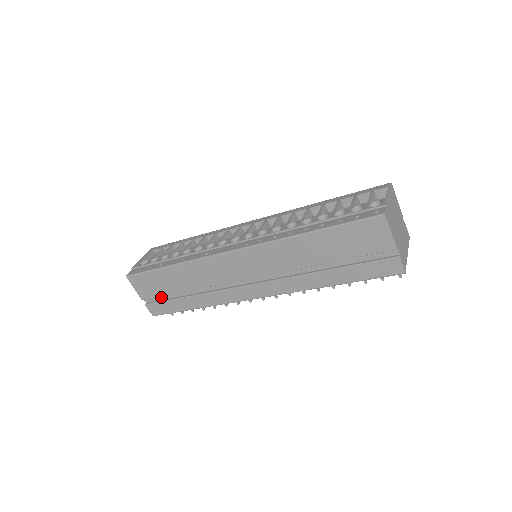
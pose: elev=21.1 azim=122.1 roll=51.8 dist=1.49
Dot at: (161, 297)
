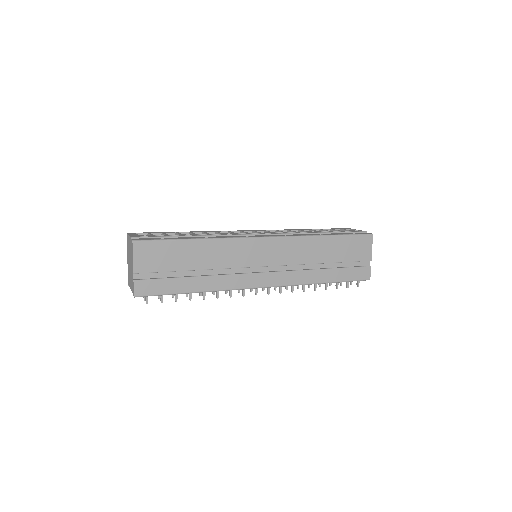
Dot at: (159, 274)
